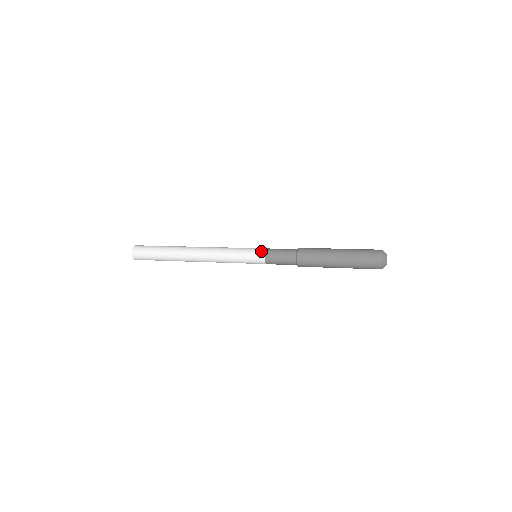
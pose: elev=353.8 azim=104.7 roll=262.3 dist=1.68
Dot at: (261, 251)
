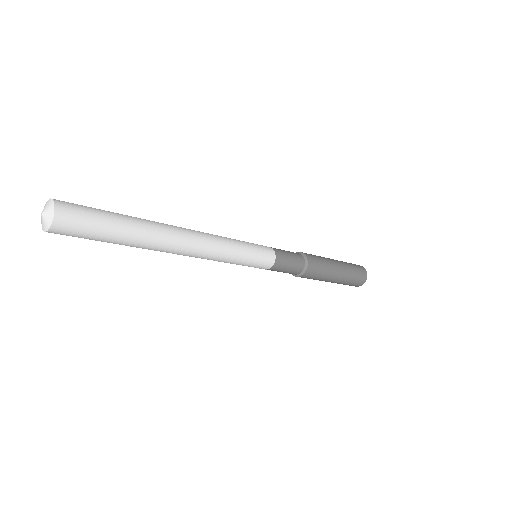
Dot at: (271, 252)
